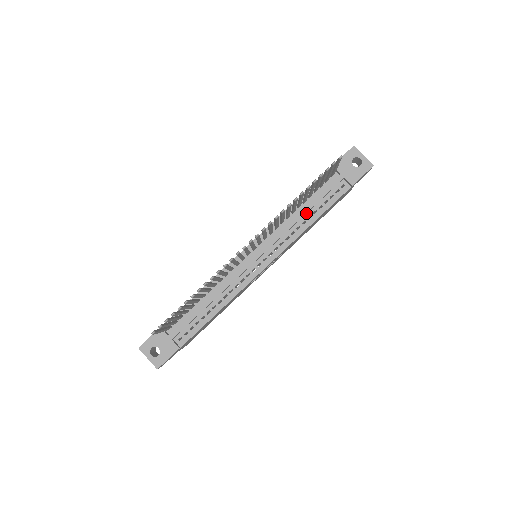
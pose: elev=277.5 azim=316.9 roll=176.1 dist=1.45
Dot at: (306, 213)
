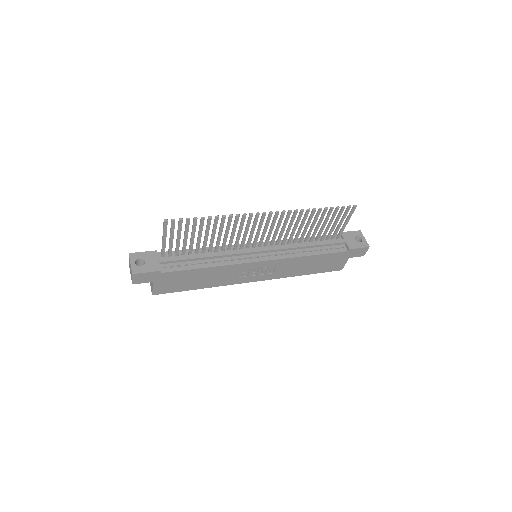
Dot at: (309, 248)
